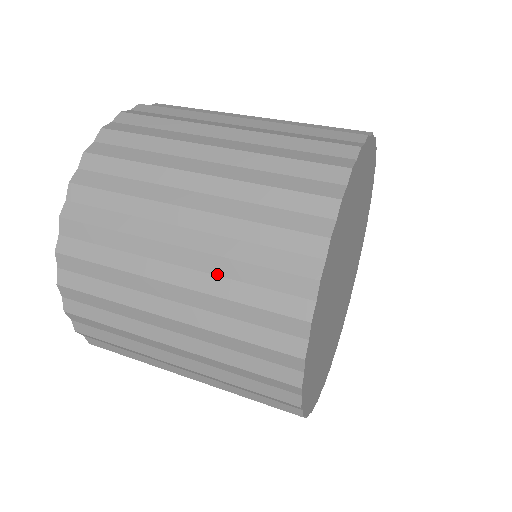
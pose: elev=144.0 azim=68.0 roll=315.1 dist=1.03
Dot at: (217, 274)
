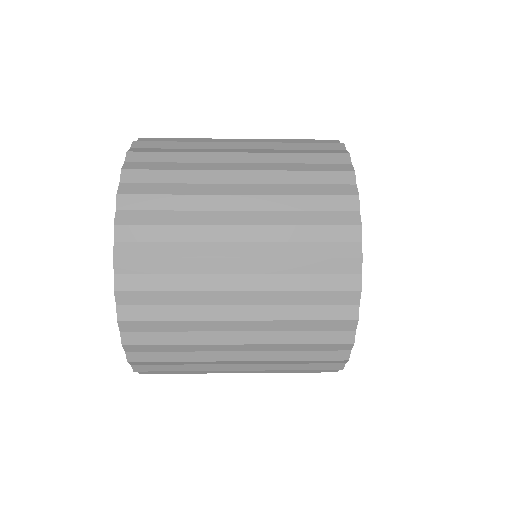
Dot at: (279, 241)
